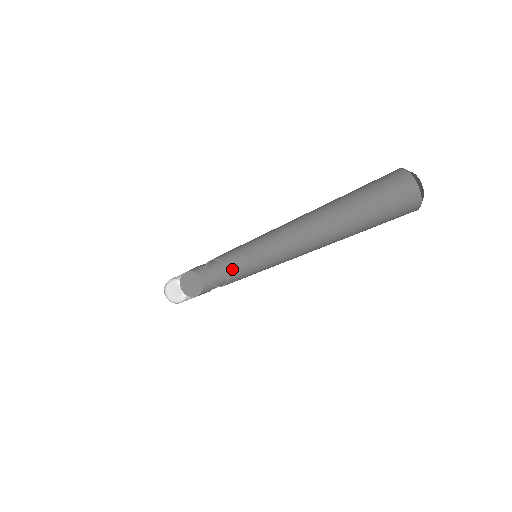
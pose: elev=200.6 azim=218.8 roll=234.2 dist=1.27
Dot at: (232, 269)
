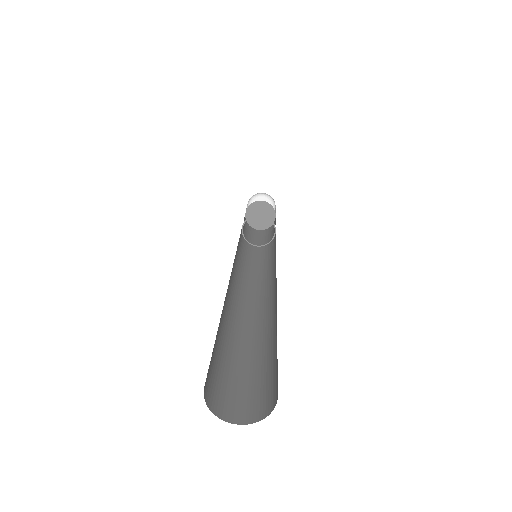
Dot at: occluded
